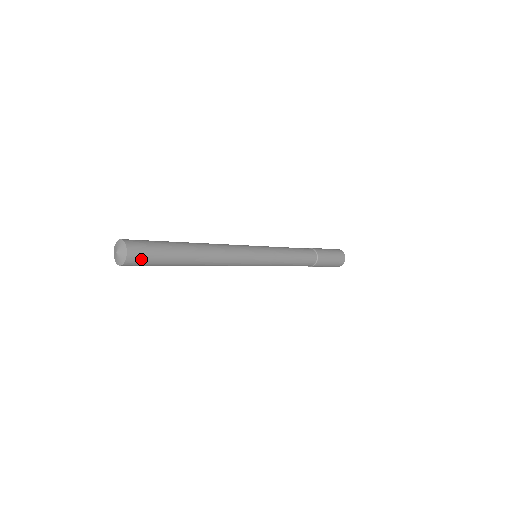
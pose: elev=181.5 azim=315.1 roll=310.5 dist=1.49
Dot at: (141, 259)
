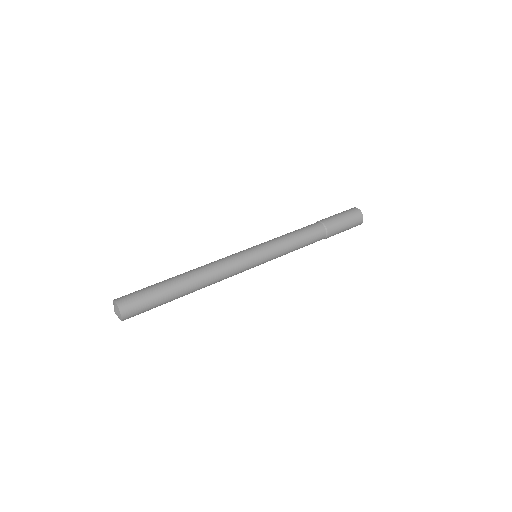
Dot at: (136, 312)
